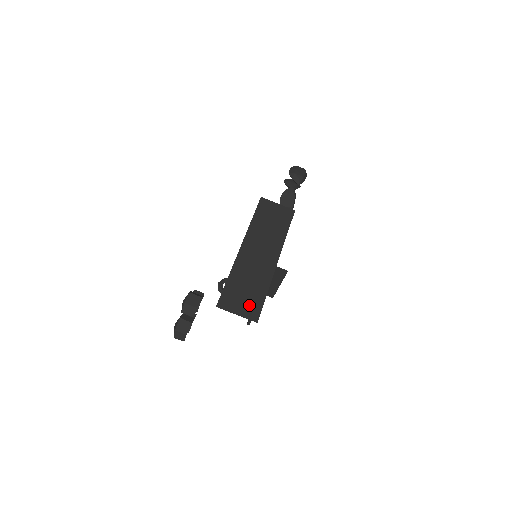
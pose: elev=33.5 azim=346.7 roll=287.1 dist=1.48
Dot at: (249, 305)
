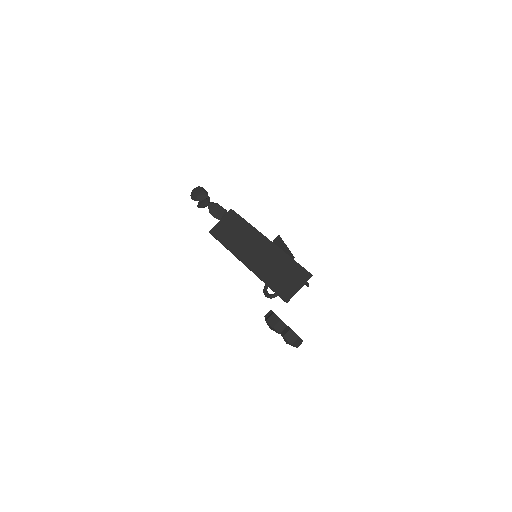
Dot at: (296, 276)
